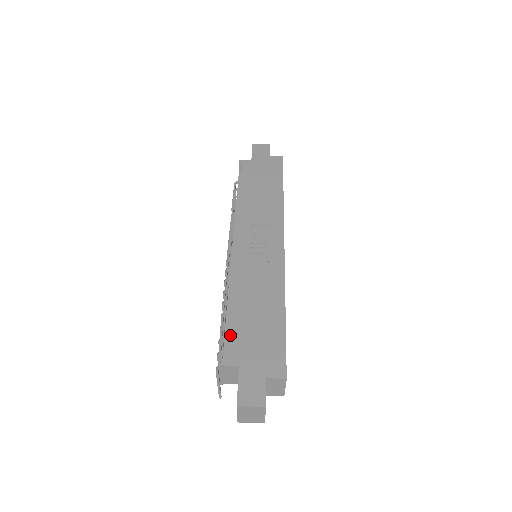
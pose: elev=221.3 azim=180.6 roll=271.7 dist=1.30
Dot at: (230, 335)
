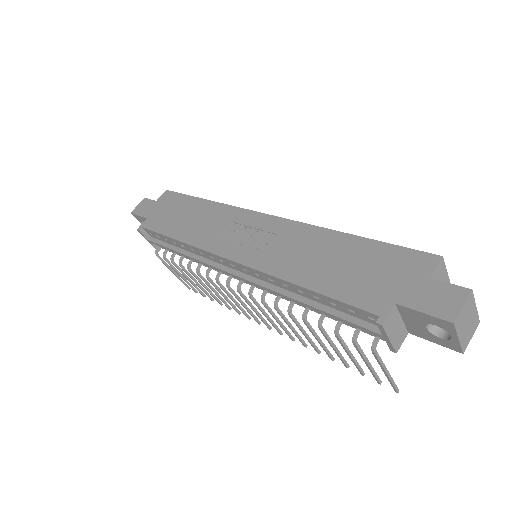
Dot at: (345, 301)
